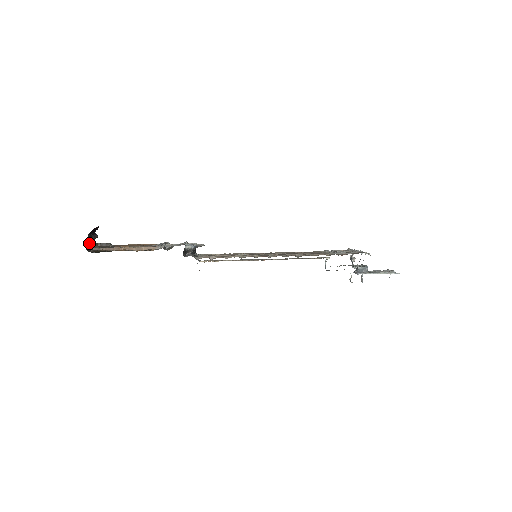
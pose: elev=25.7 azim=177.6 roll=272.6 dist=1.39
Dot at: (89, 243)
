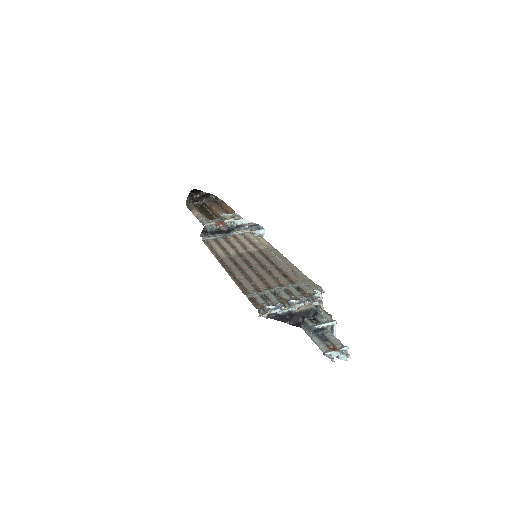
Dot at: (187, 200)
